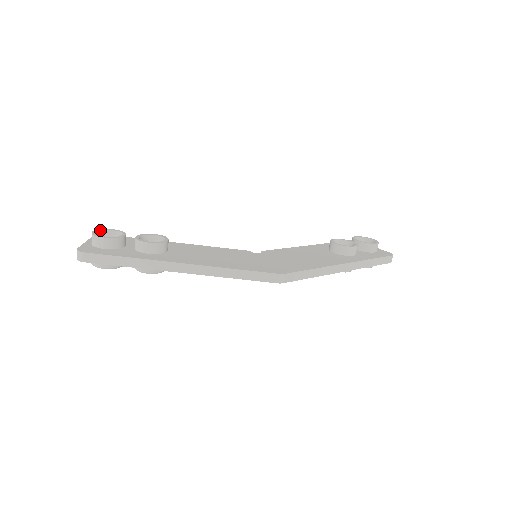
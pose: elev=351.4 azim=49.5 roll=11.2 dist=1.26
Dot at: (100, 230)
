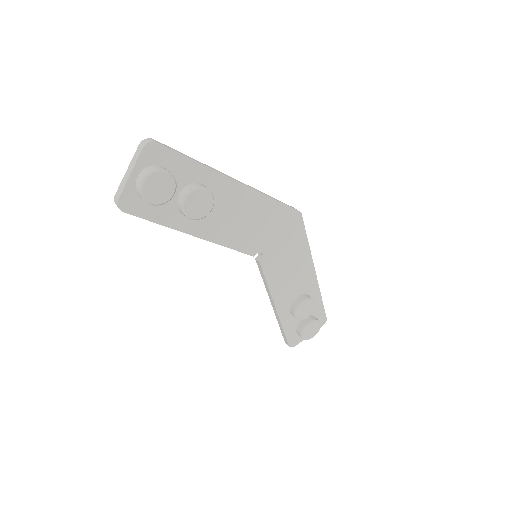
Dot at: occluded
